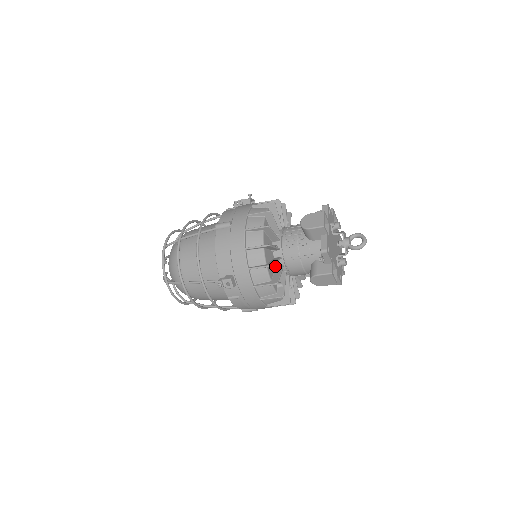
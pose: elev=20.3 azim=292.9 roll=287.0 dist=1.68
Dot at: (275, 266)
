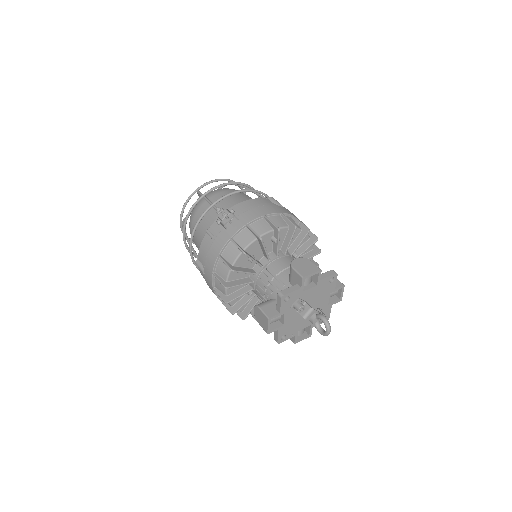
Dot at: occluded
